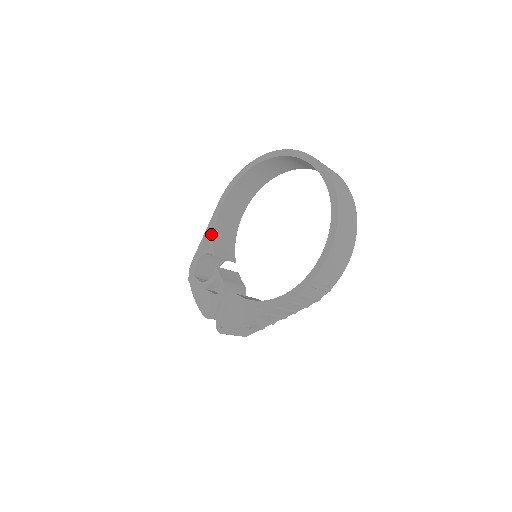
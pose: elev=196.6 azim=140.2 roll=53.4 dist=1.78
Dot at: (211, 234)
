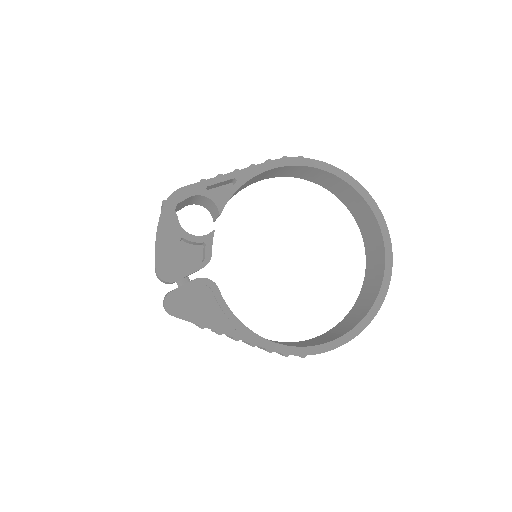
Dot at: (235, 186)
